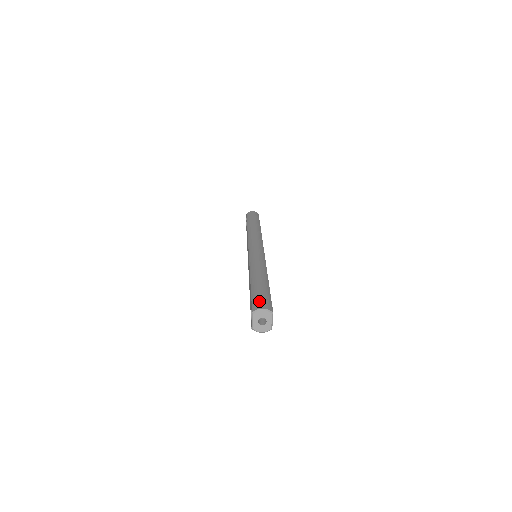
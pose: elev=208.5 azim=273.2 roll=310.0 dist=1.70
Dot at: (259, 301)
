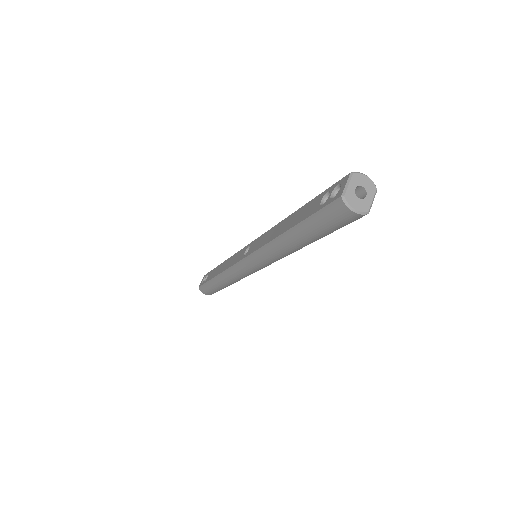
Dot at: occluded
